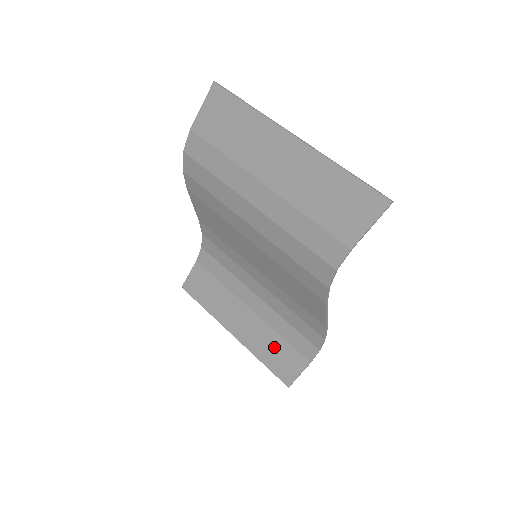
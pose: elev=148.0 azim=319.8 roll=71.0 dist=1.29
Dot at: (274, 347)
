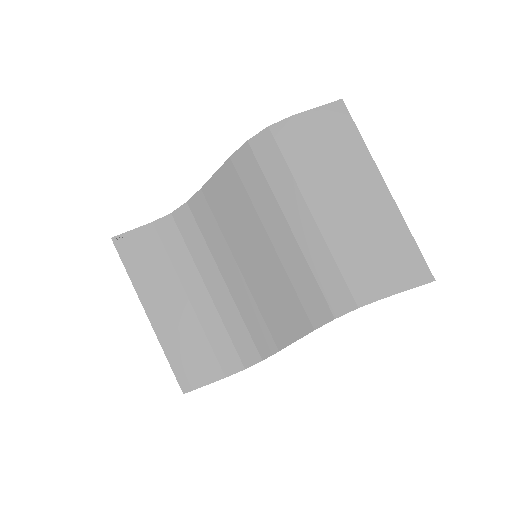
Dot at: (193, 348)
